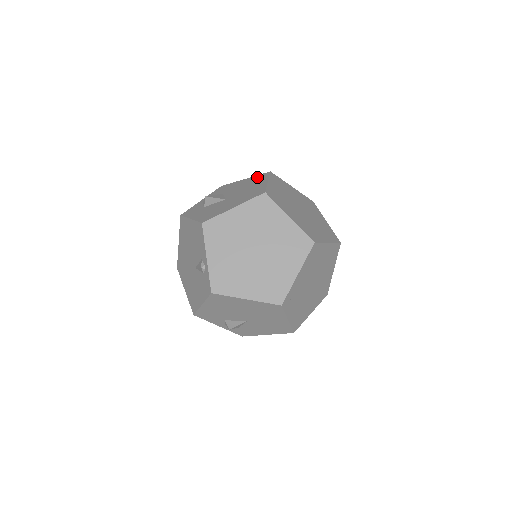
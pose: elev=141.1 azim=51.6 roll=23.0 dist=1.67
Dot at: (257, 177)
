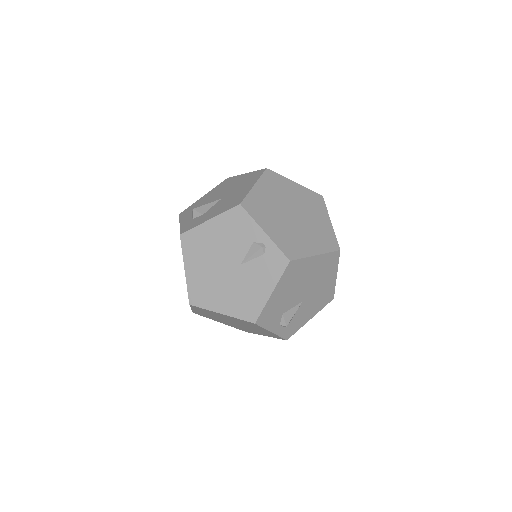
Dot at: (220, 185)
